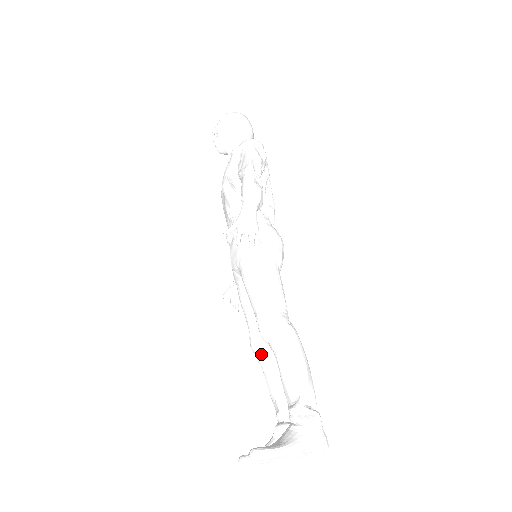
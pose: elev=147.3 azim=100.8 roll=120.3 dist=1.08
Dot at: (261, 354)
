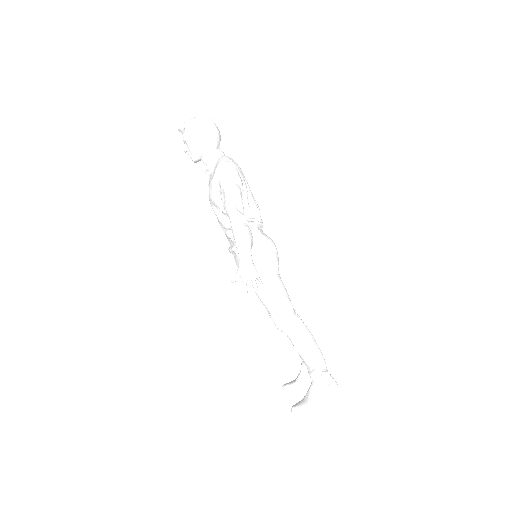
Dot at: occluded
